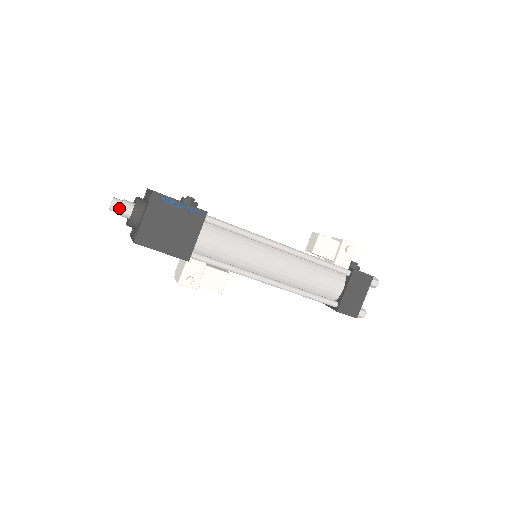
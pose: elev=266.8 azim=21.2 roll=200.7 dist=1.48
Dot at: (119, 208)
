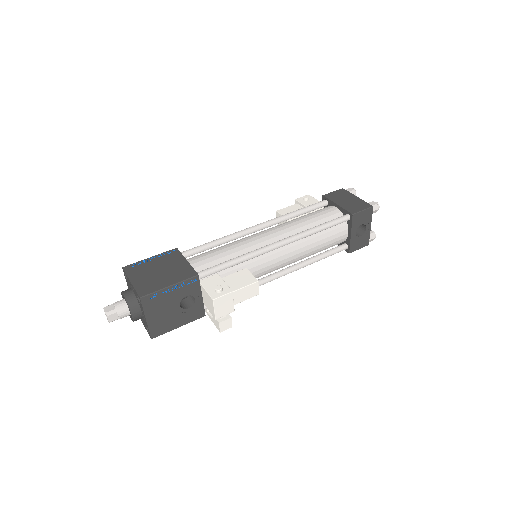
Dot at: (113, 308)
